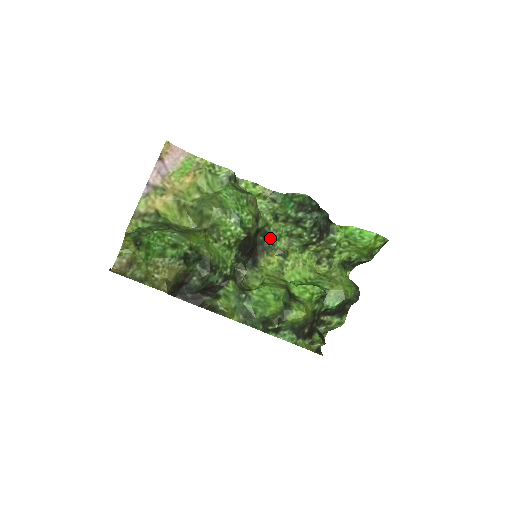
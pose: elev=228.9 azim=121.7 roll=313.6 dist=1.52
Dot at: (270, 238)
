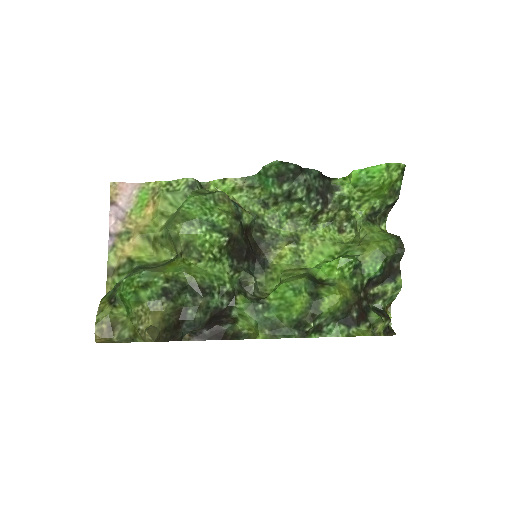
Dot at: (269, 230)
